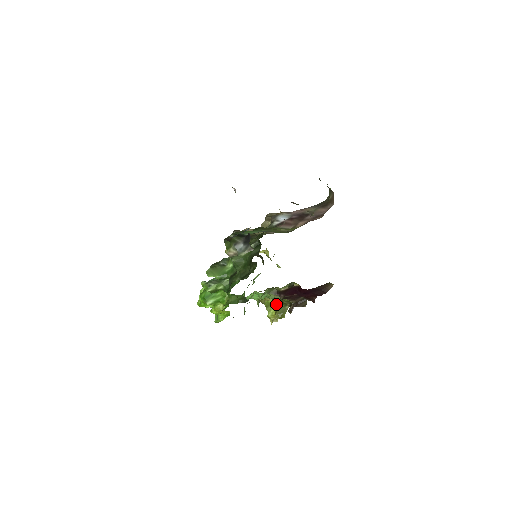
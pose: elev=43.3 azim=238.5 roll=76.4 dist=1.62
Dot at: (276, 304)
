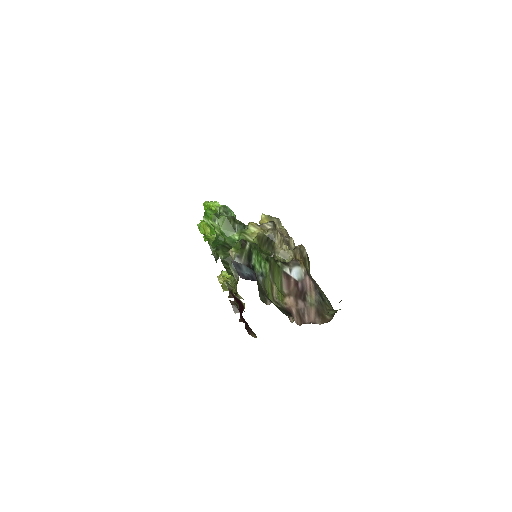
Dot at: occluded
